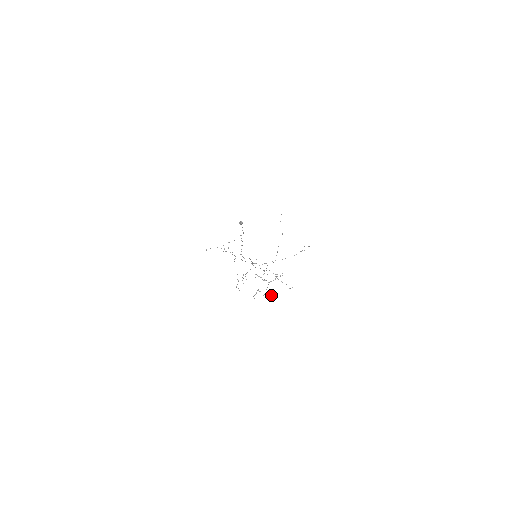
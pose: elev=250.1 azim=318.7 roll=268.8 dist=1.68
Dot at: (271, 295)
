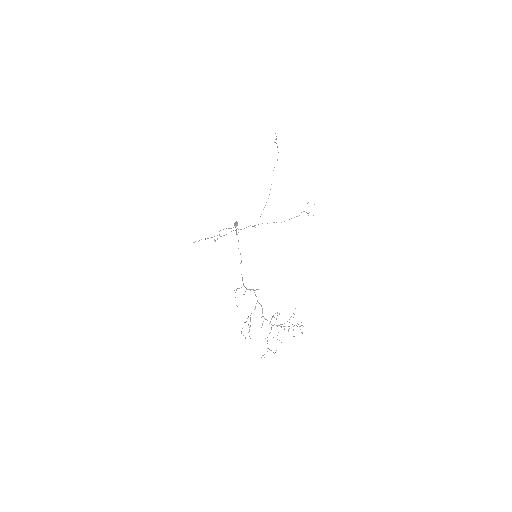
Dot at: occluded
